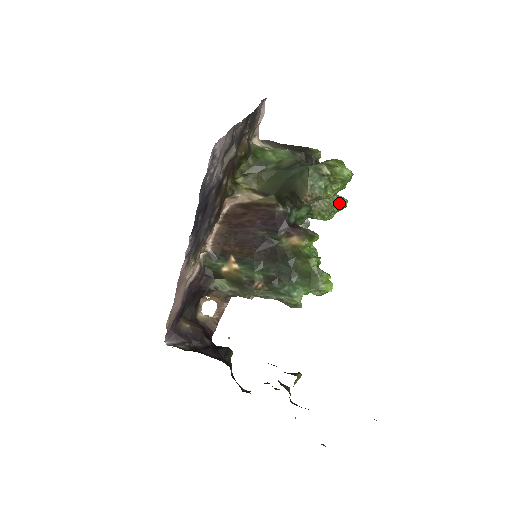
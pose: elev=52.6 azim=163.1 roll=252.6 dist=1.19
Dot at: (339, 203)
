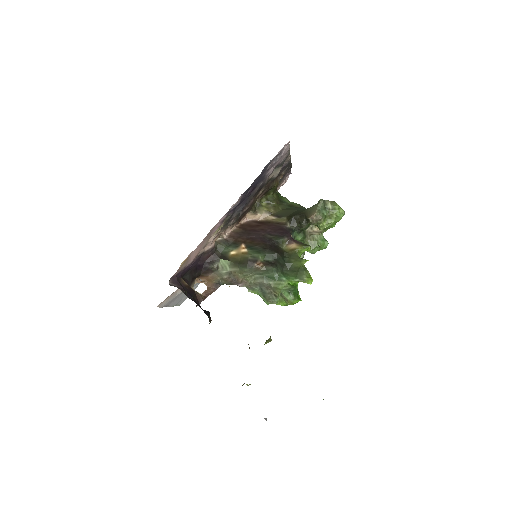
Dot at: (323, 242)
